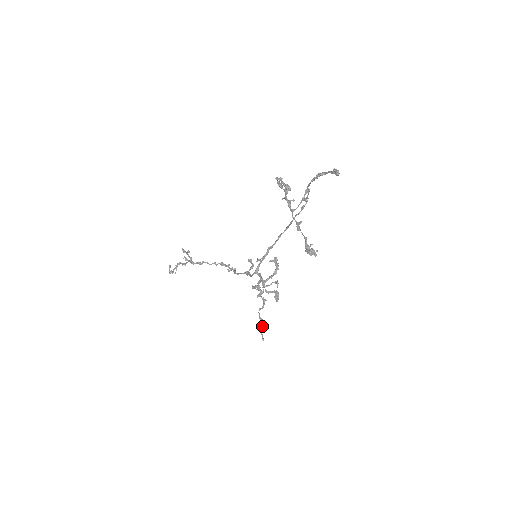
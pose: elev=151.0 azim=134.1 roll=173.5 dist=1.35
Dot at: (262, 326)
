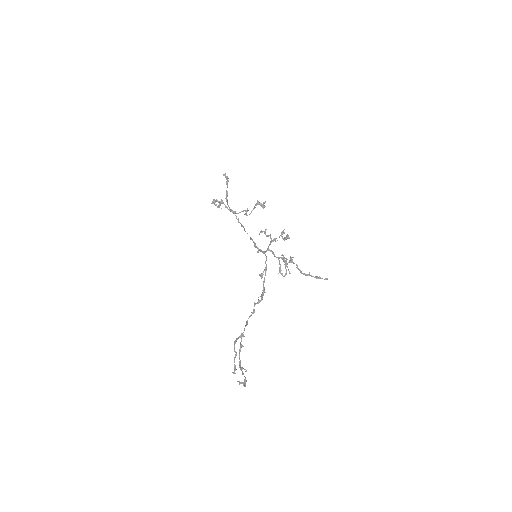
Dot at: (315, 277)
